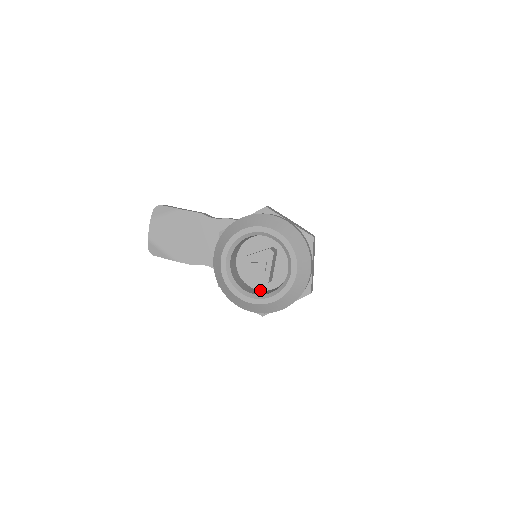
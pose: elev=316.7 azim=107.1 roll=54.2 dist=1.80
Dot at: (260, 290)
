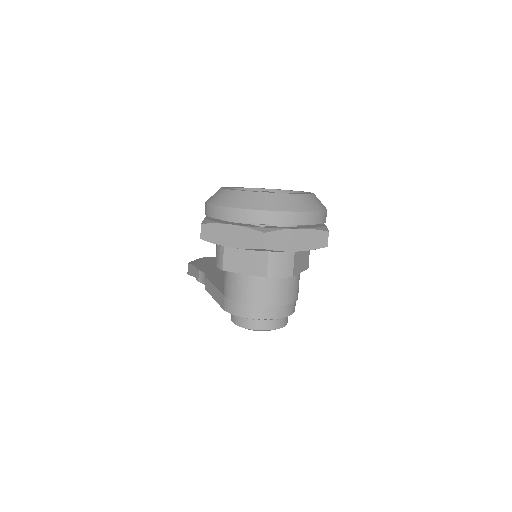
Dot at: occluded
